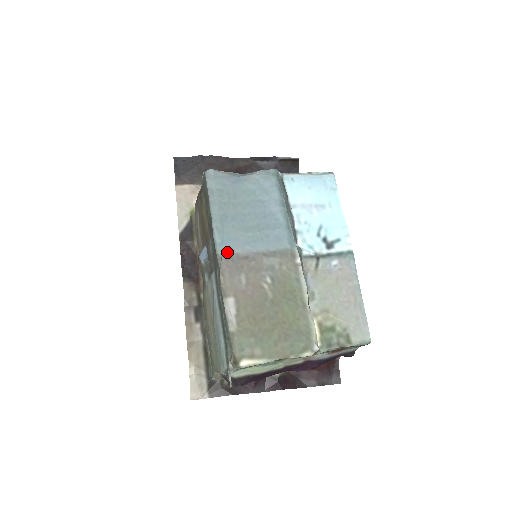
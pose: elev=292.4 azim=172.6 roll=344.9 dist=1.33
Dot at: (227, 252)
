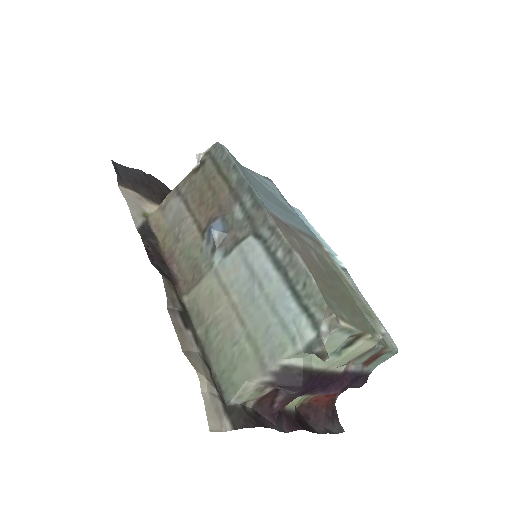
Dot at: (271, 212)
